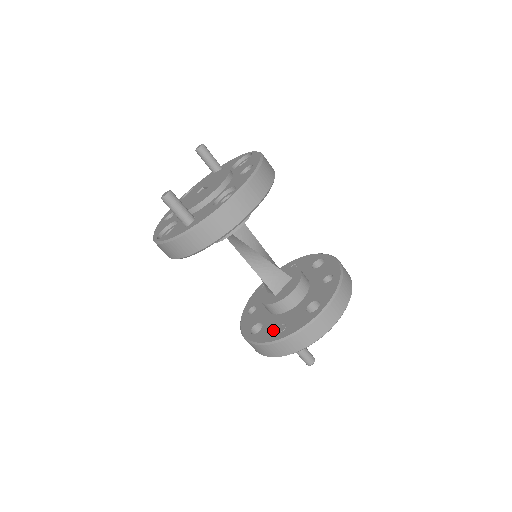
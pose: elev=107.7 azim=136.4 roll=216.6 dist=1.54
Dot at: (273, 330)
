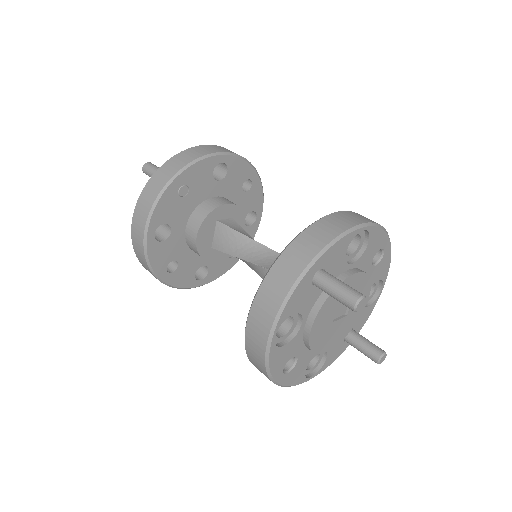
Dot at: occluded
